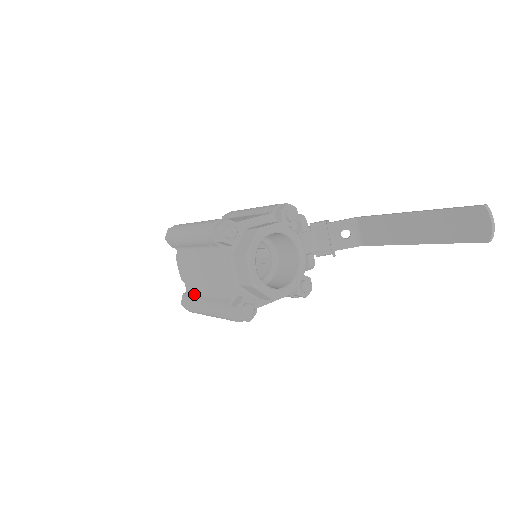
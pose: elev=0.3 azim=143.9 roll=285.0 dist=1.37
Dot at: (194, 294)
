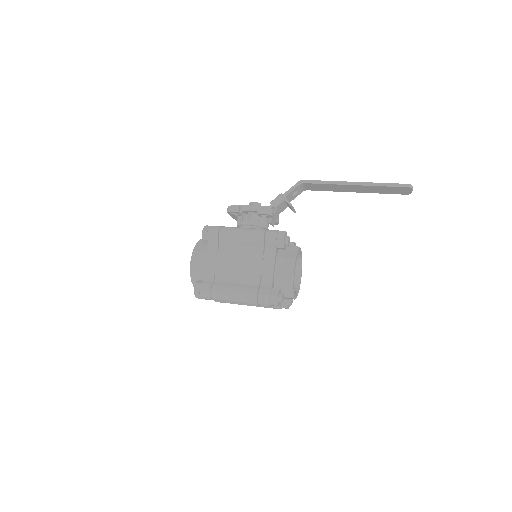
Dot at: occluded
